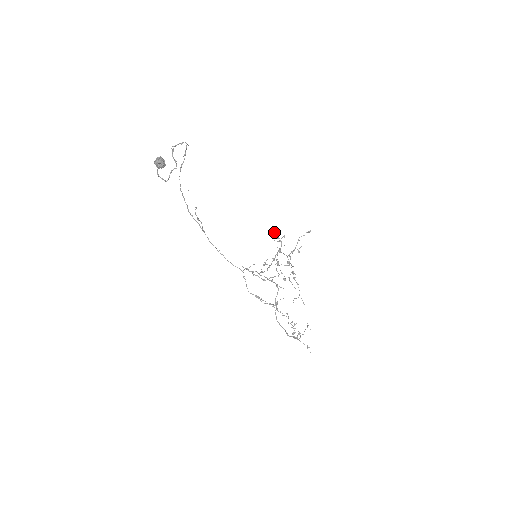
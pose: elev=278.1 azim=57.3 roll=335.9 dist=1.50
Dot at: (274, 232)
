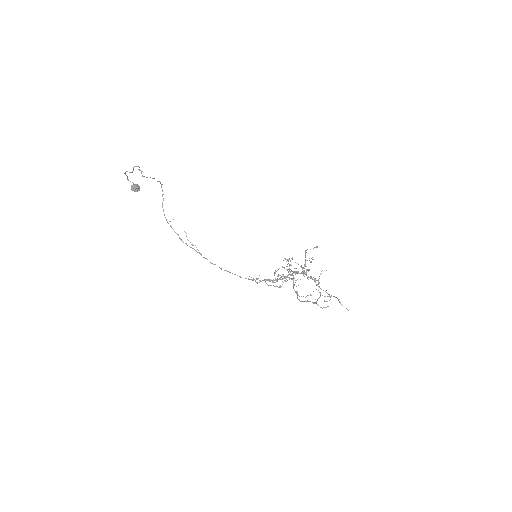
Dot at: occluded
